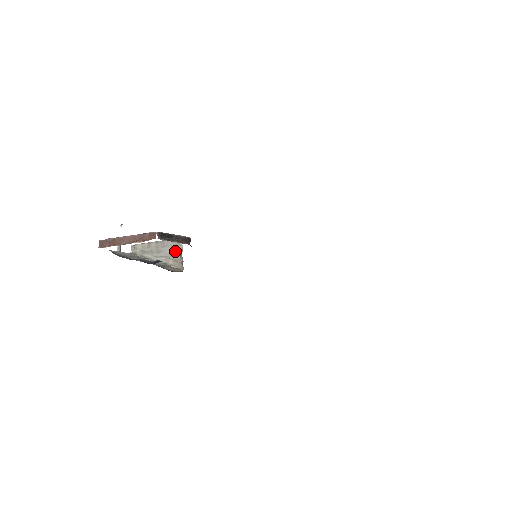
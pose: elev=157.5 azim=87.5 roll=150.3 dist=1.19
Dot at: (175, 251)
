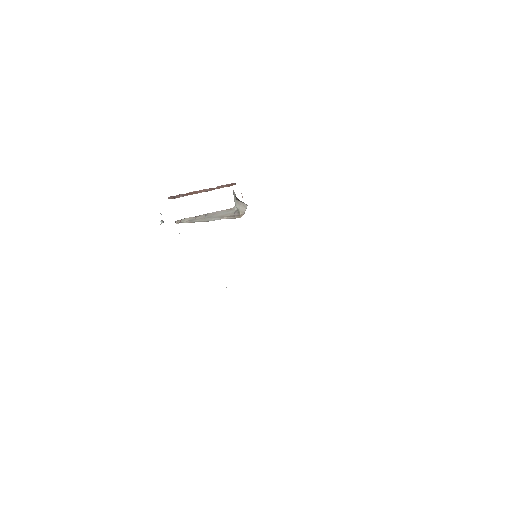
Dot at: (228, 213)
